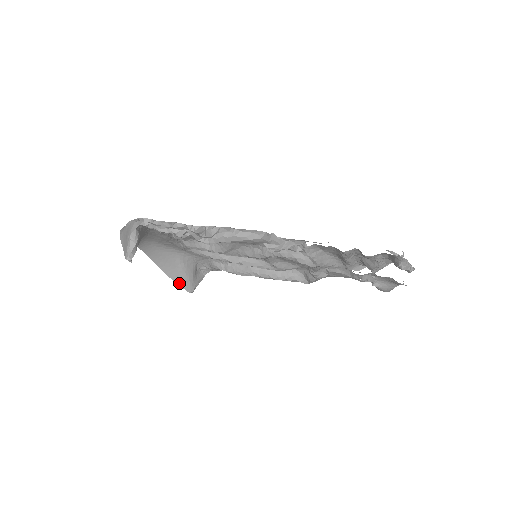
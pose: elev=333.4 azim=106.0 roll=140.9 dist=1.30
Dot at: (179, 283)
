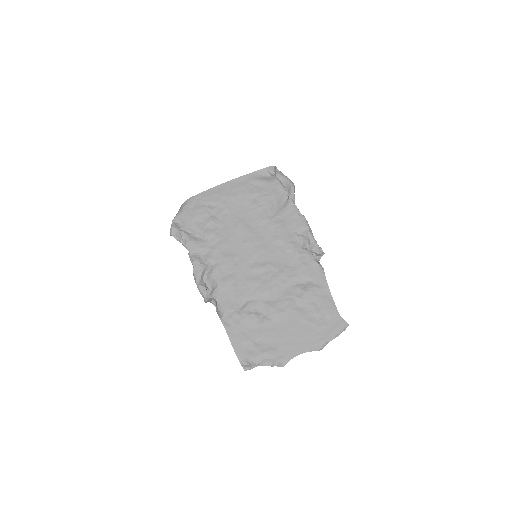
Dot at: occluded
